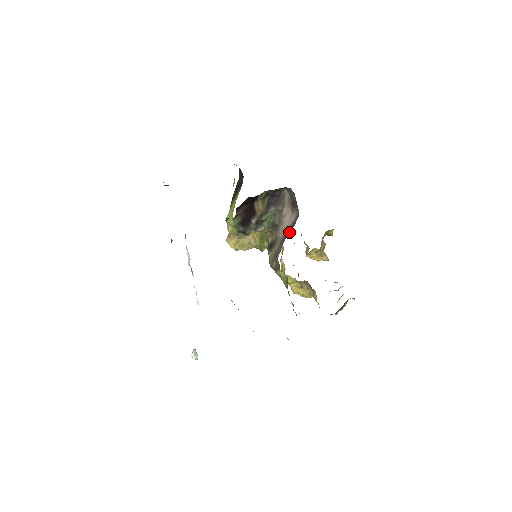
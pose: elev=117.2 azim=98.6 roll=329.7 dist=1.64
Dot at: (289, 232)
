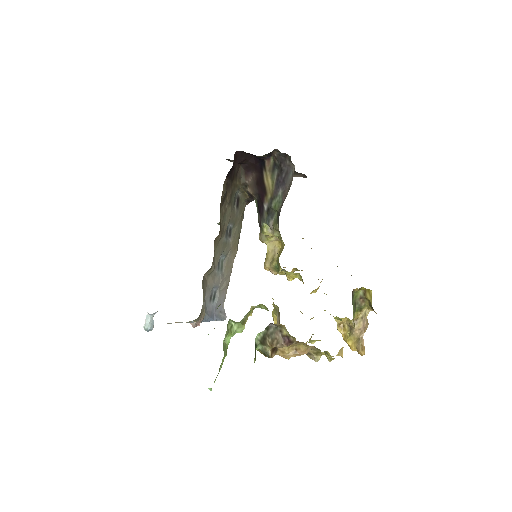
Dot at: occluded
